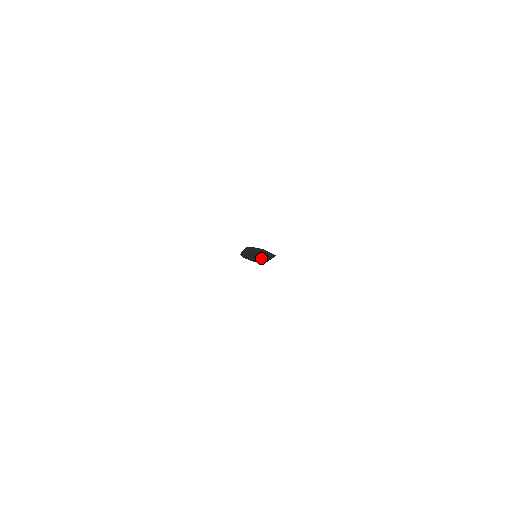
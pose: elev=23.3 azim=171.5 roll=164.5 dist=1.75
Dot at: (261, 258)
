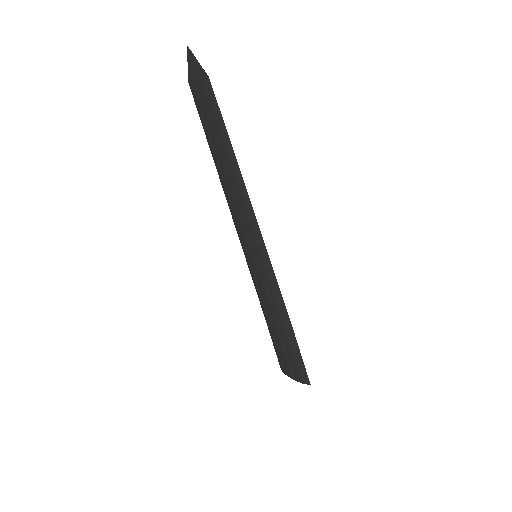
Dot at: (244, 215)
